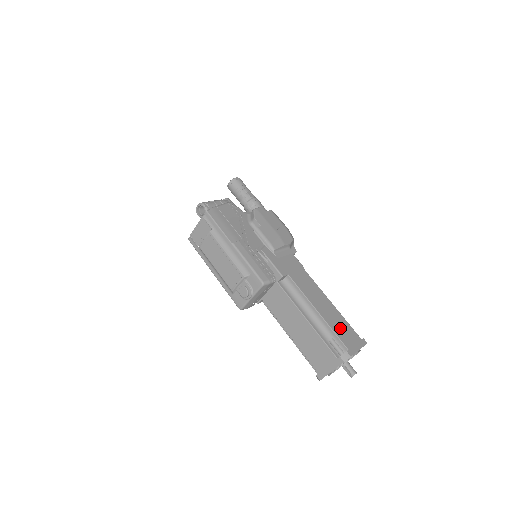
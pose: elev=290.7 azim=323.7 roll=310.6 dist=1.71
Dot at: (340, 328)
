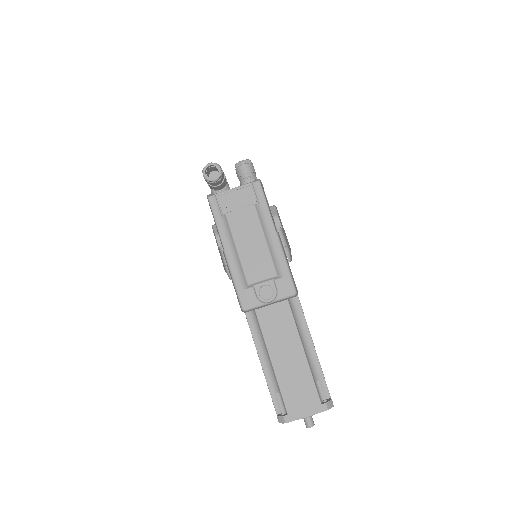
Dot at: occluded
